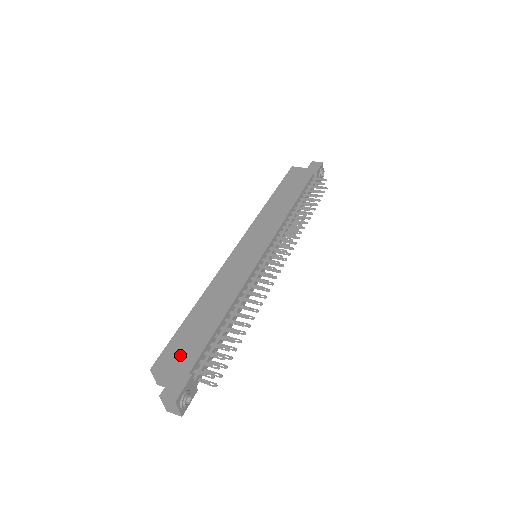
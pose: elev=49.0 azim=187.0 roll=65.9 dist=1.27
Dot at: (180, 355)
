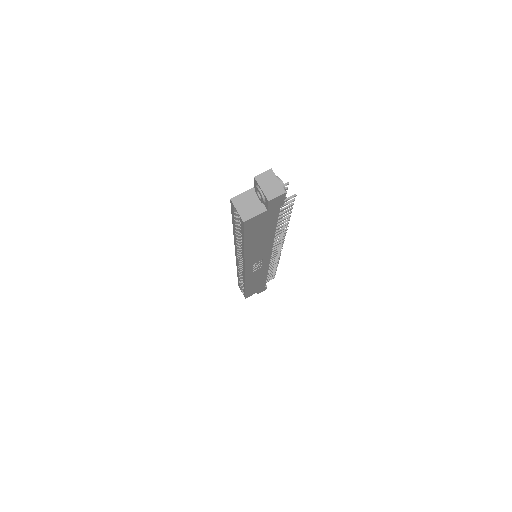
Dot at: occluded
